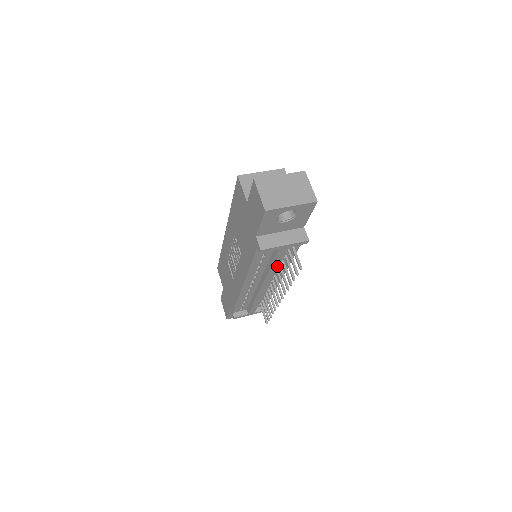
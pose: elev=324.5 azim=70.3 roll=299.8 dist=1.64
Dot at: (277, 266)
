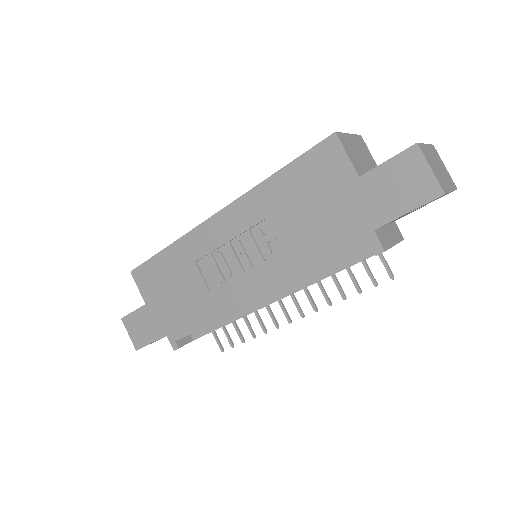
Dot at: occluded
